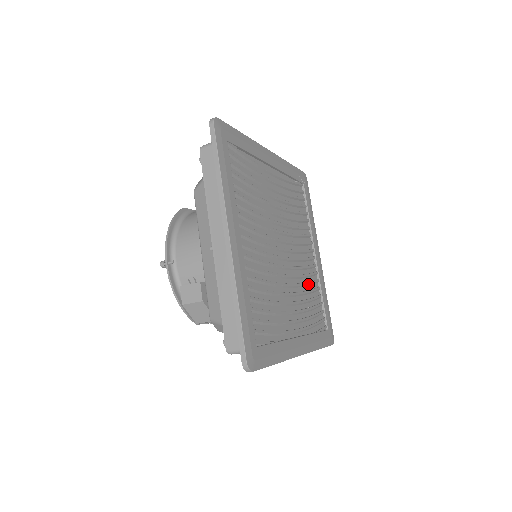
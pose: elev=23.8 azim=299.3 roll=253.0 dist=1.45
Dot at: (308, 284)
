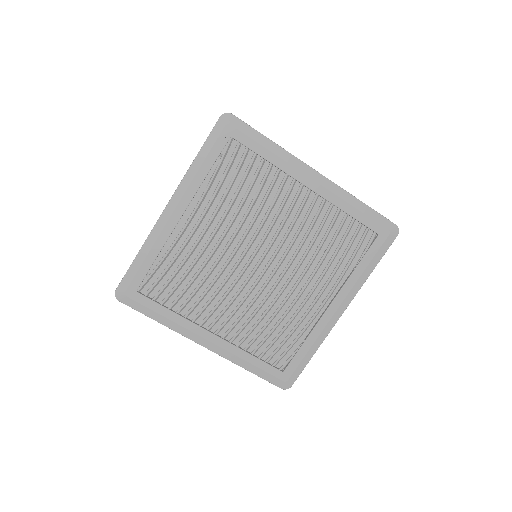
Dot at: (316, 237)
